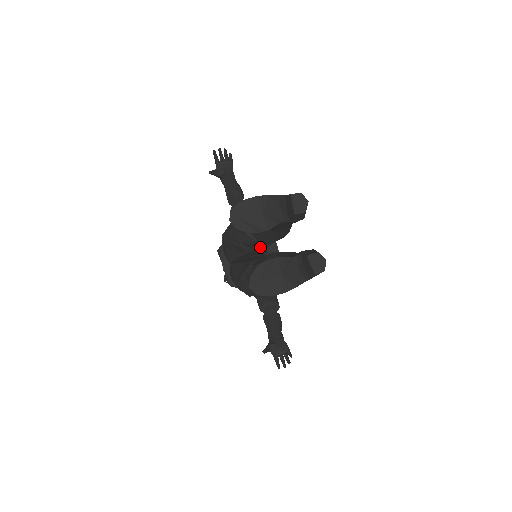
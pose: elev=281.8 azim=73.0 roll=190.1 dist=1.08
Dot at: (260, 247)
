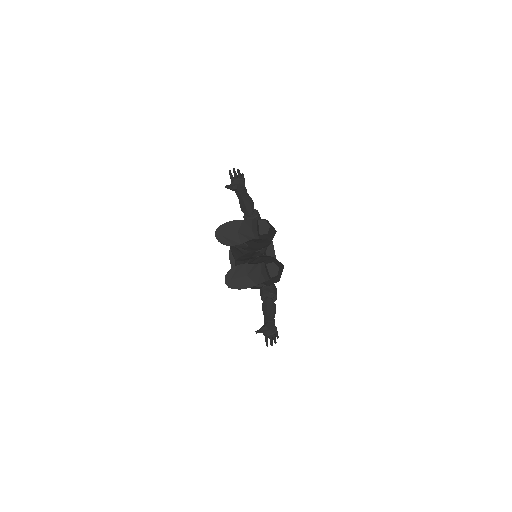
Dot at: occluded
